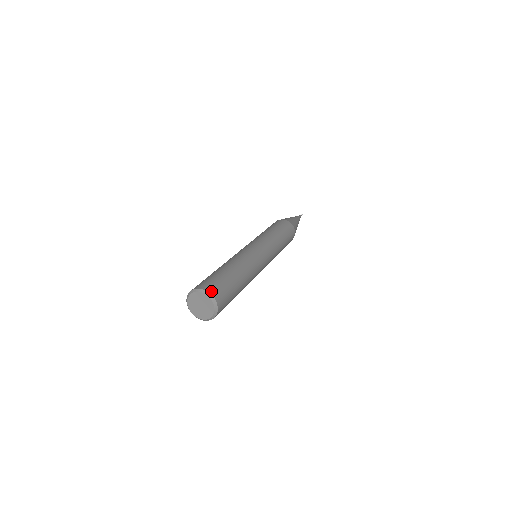
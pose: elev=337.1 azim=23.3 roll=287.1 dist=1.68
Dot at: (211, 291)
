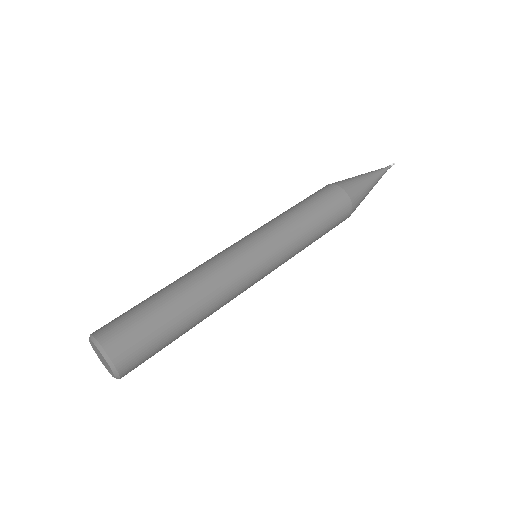
Dot at: (101, 336)
